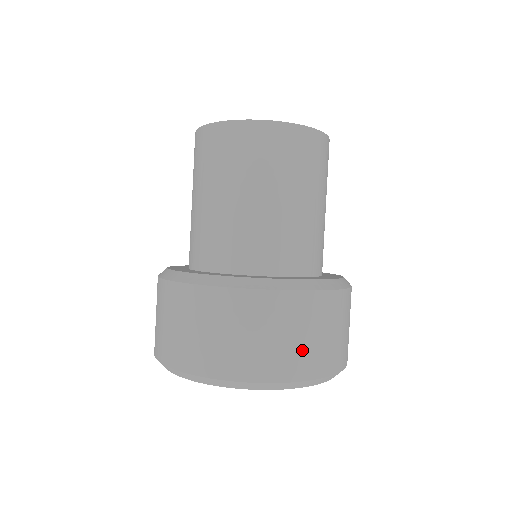
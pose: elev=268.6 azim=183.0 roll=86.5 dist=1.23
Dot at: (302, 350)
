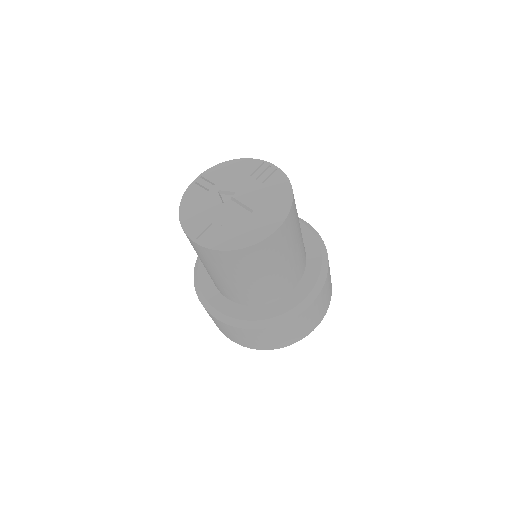
Dot at: (244, 341)
